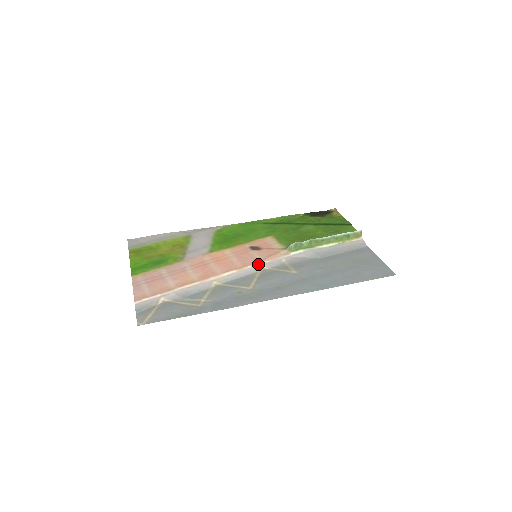
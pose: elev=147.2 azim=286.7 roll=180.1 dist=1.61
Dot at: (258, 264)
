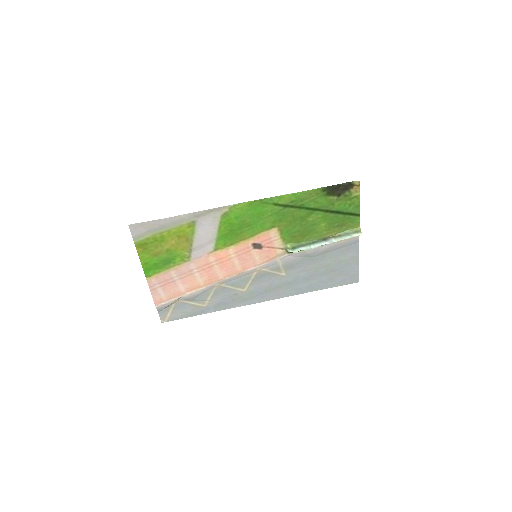
Dot at: (256, 268)
